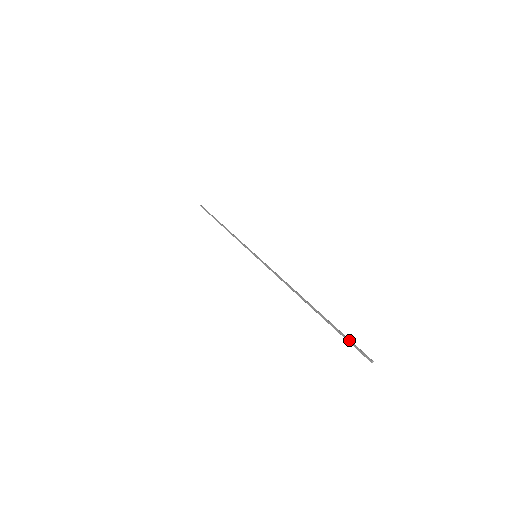
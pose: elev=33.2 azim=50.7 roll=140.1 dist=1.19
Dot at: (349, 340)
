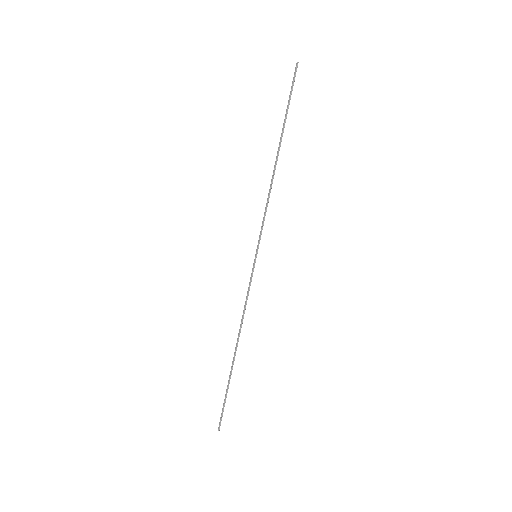
Dot at: (223, 408)
